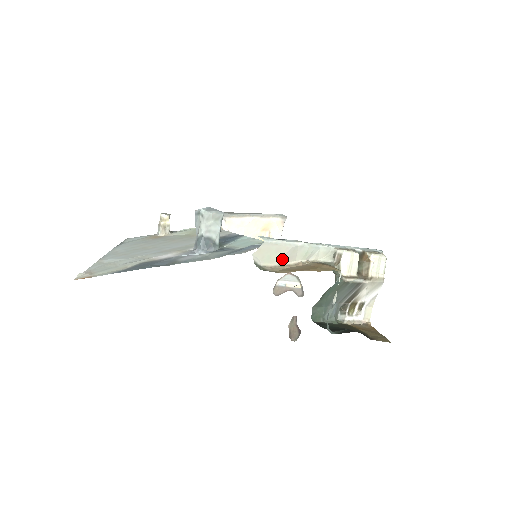
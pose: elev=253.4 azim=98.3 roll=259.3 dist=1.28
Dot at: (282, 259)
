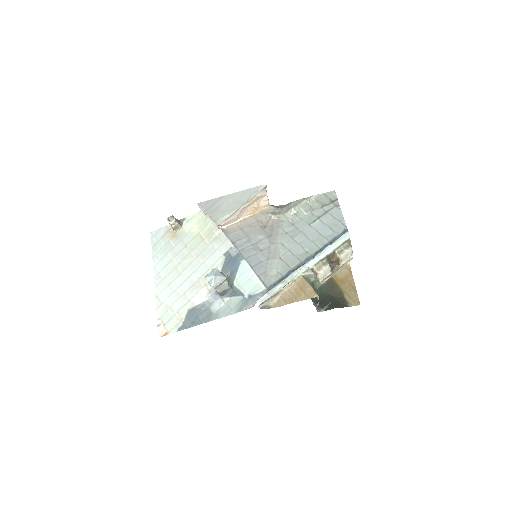
Dot at: (277, 294)
